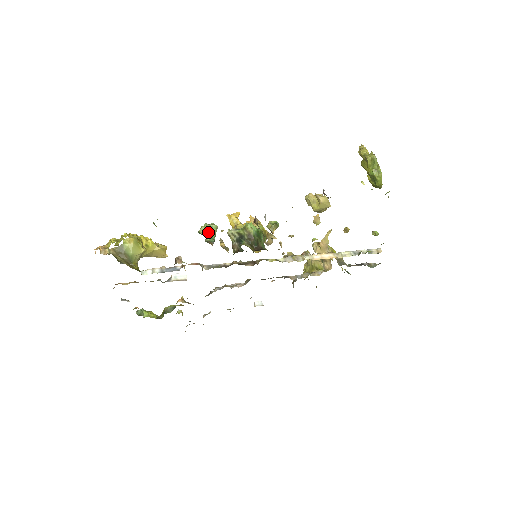
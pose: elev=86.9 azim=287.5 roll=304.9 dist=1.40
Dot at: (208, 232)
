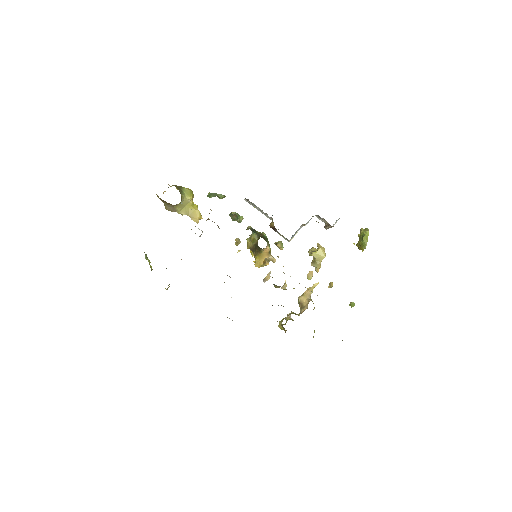
Dot at: (237, 214)
